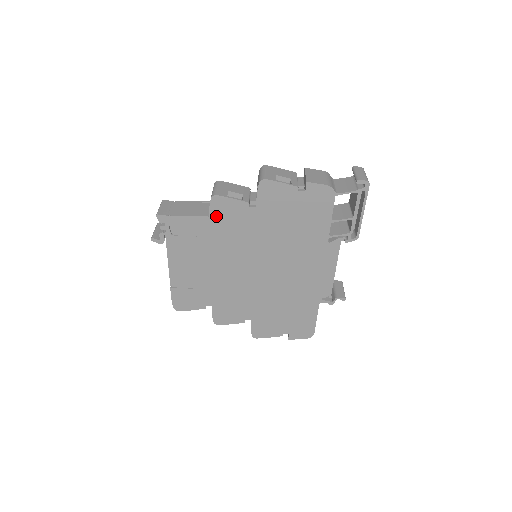
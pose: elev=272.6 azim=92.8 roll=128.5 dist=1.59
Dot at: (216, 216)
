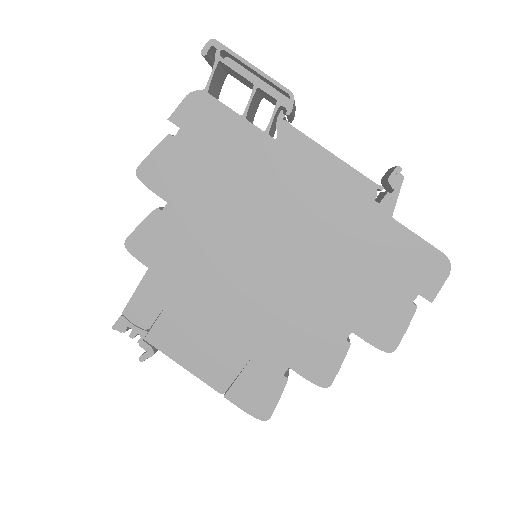
Dot at: (153, 260)
